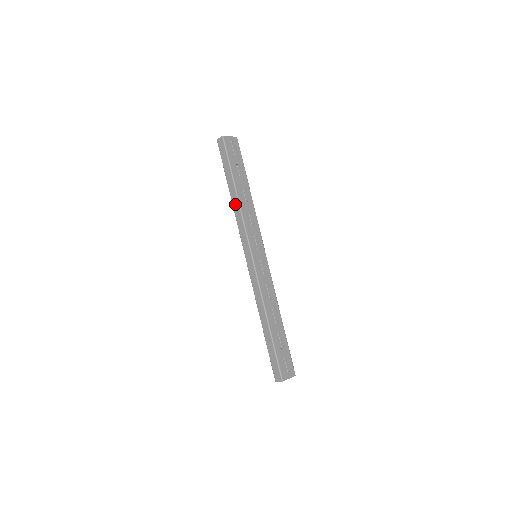
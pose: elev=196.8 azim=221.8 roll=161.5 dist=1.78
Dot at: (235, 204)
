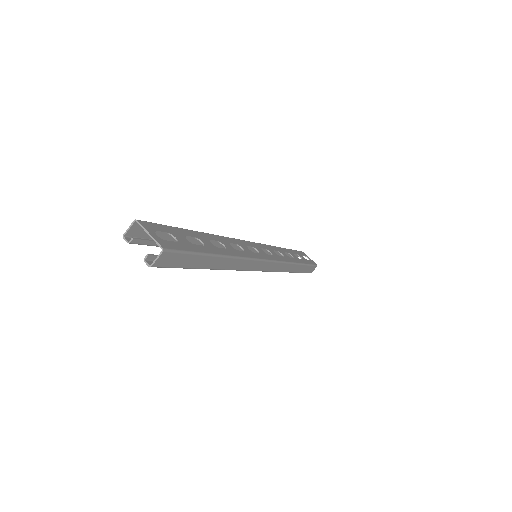
Dot at: occluded
